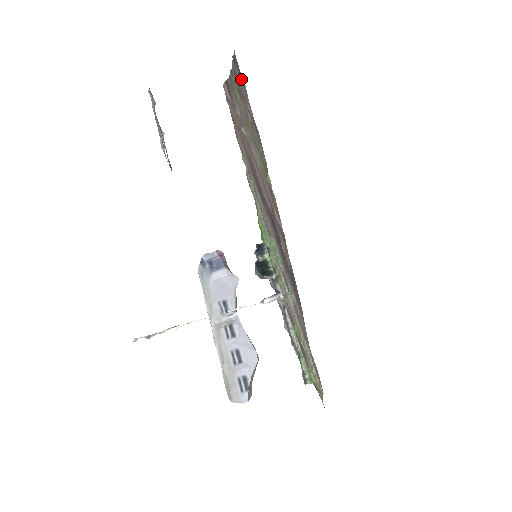
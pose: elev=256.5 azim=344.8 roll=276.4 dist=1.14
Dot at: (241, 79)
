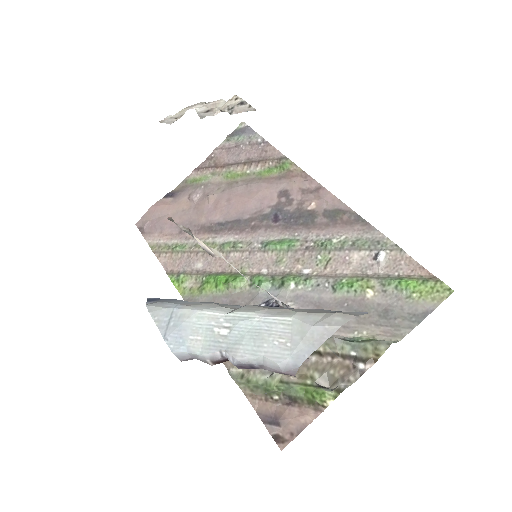
Dot at: (244, 136)
